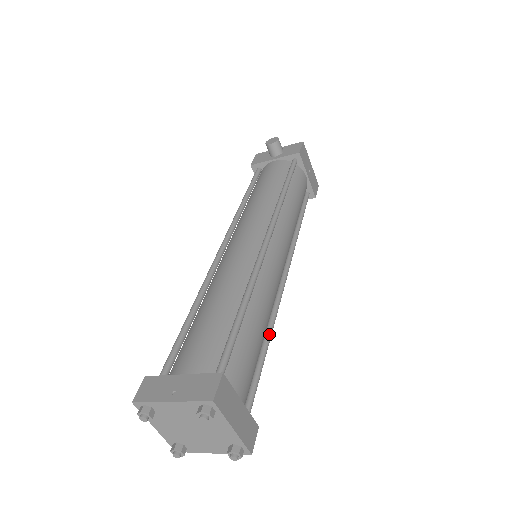
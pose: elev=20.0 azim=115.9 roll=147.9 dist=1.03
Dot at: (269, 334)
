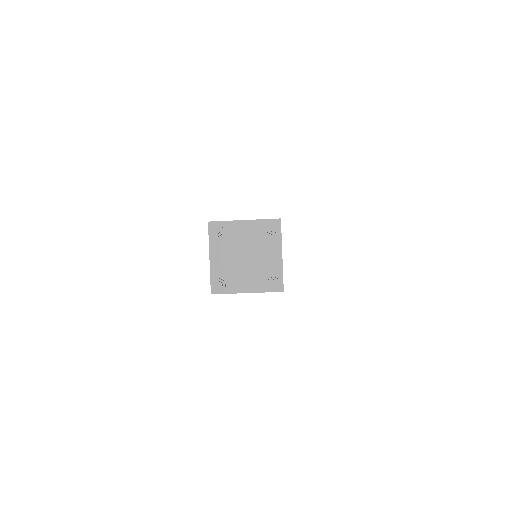
Dot at: occluded
